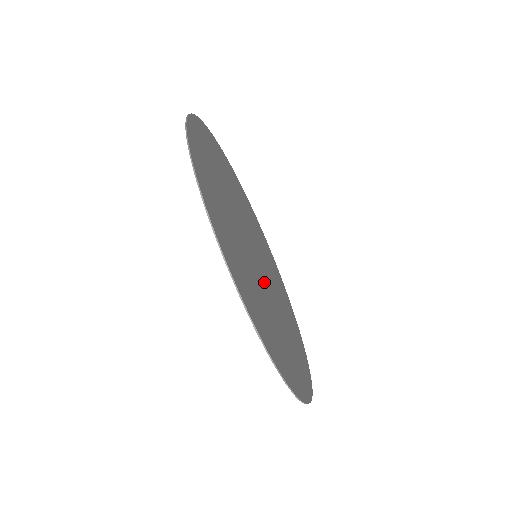
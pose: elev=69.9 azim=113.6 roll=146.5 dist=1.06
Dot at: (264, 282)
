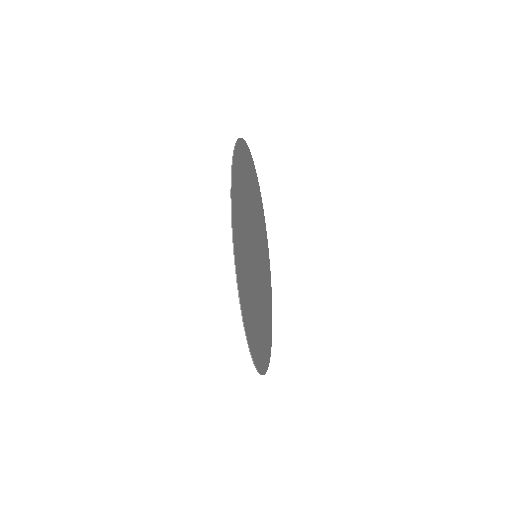
Dot at: (260, 278)
